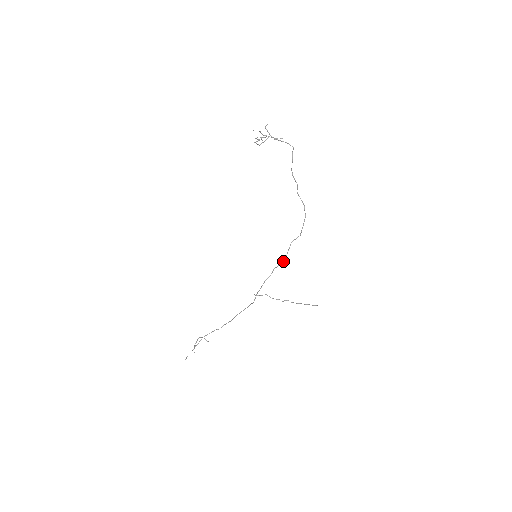
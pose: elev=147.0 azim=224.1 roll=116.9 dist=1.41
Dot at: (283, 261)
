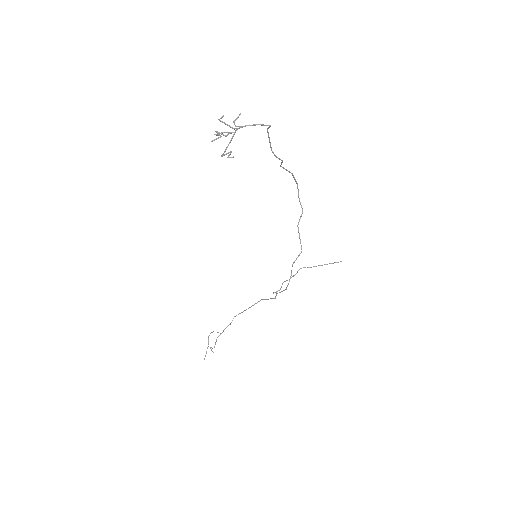
Dot at: (300, 253)
